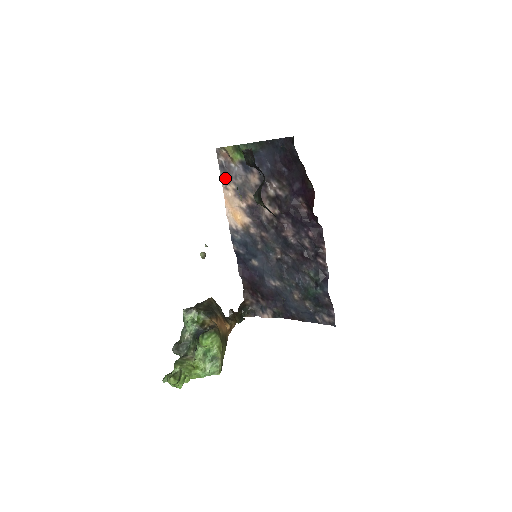
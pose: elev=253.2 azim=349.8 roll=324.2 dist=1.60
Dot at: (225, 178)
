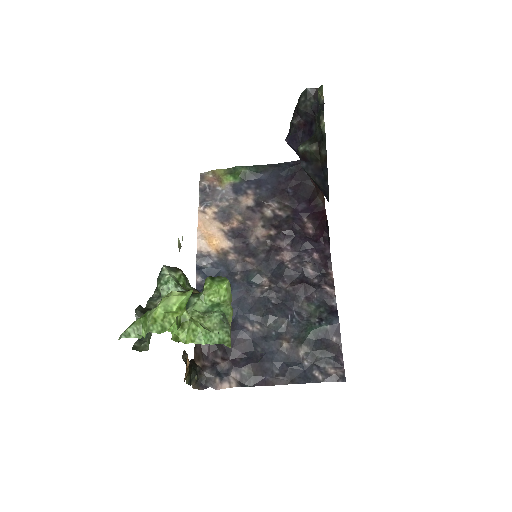
Dot at: (205, 201)
